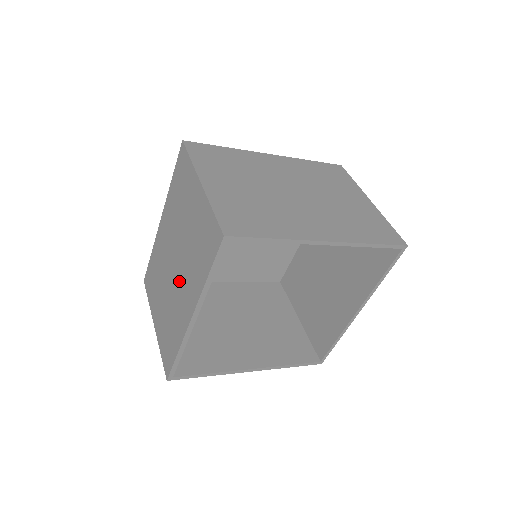
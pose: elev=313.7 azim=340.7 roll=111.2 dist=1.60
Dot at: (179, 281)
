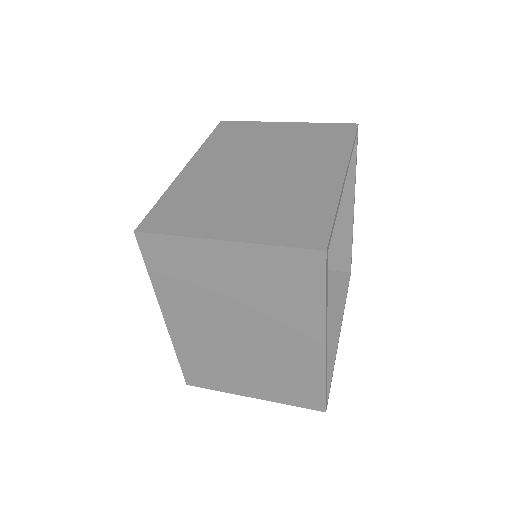
Dot at: (288, 171)
